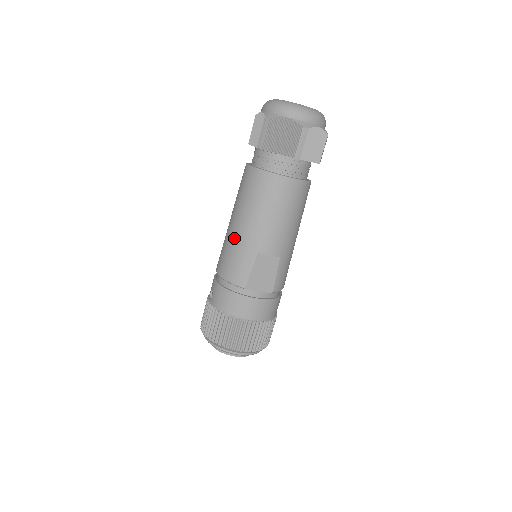
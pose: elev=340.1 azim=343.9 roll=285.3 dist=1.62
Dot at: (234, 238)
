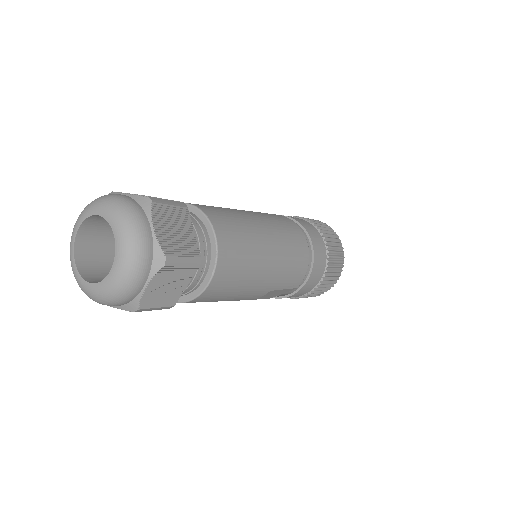
Dot at: occluded
